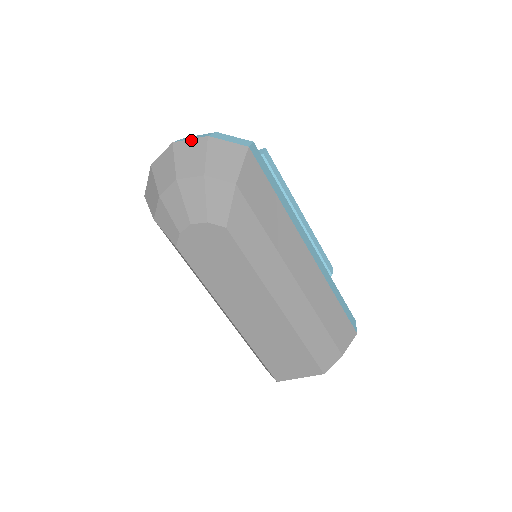
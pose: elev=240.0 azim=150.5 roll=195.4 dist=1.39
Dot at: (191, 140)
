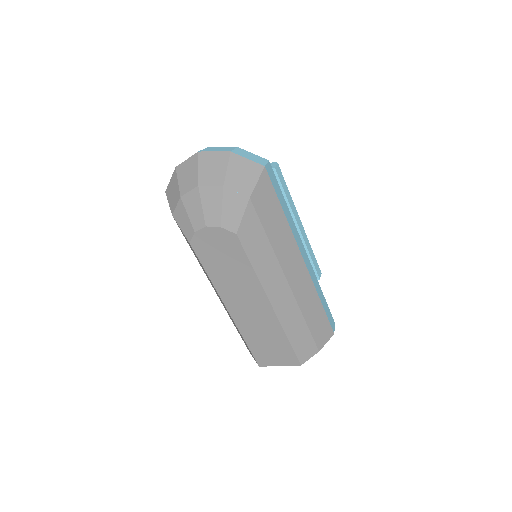
Dot at: (215, 152)
